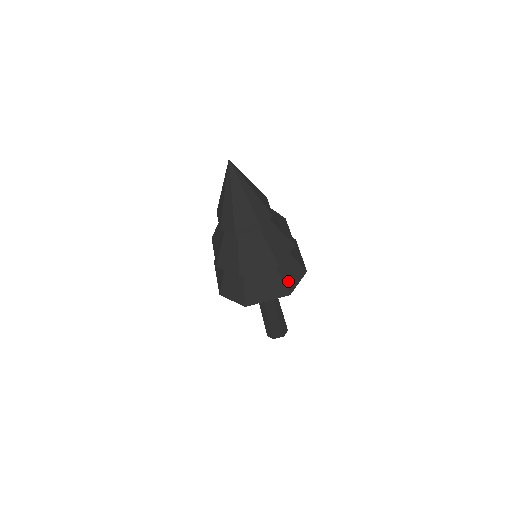
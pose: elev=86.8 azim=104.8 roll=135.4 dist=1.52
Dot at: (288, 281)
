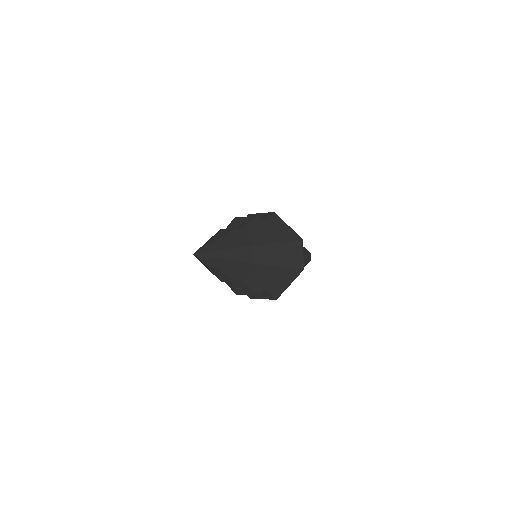
Dot at: (295, 263)
